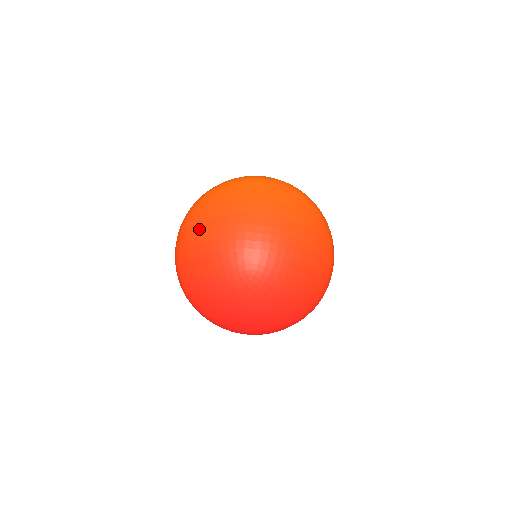
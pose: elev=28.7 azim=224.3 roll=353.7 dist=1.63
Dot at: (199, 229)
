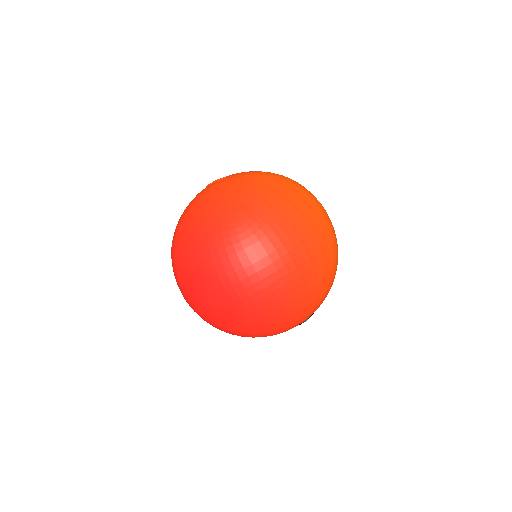
Dot at: (217, 183)
